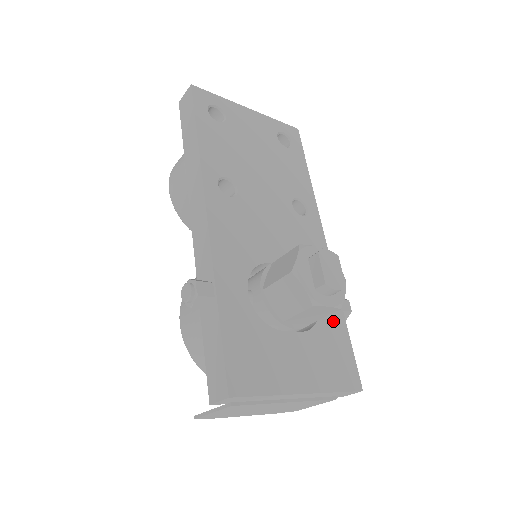
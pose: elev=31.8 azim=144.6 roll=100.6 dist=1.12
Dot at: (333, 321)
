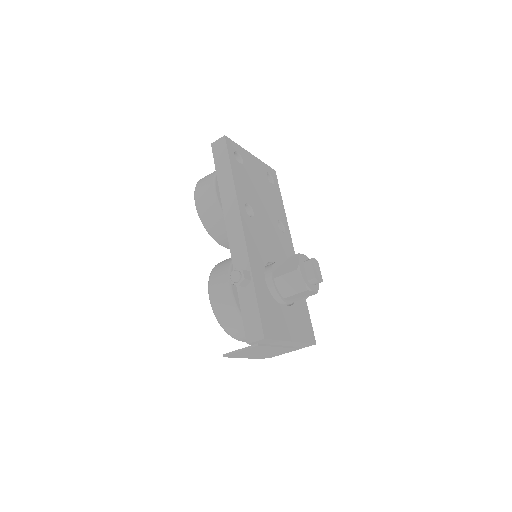
Dot at: (301, 301)
